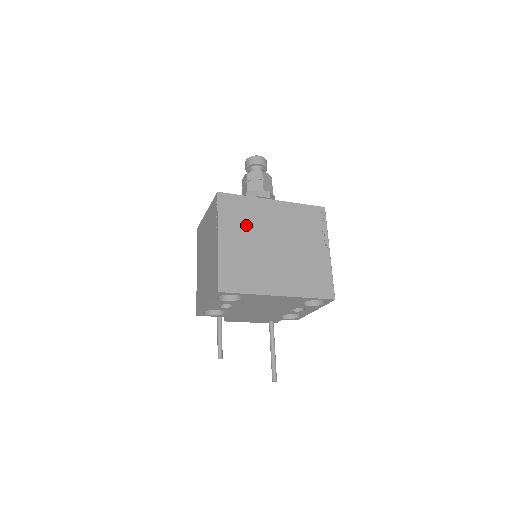
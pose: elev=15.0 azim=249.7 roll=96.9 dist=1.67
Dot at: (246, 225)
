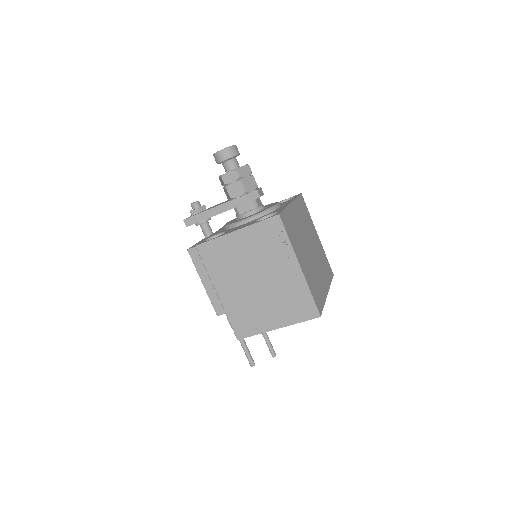
Dot at: (298, 240)
